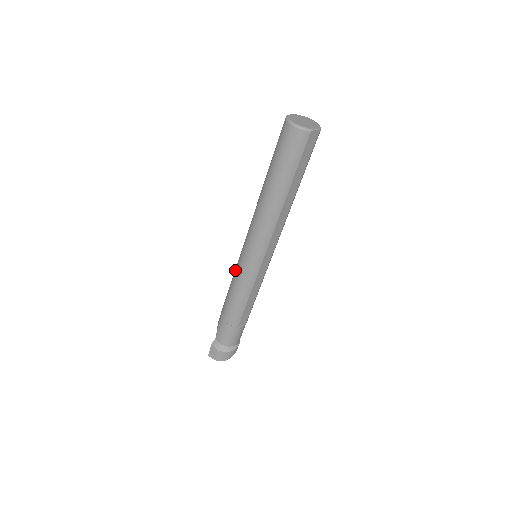
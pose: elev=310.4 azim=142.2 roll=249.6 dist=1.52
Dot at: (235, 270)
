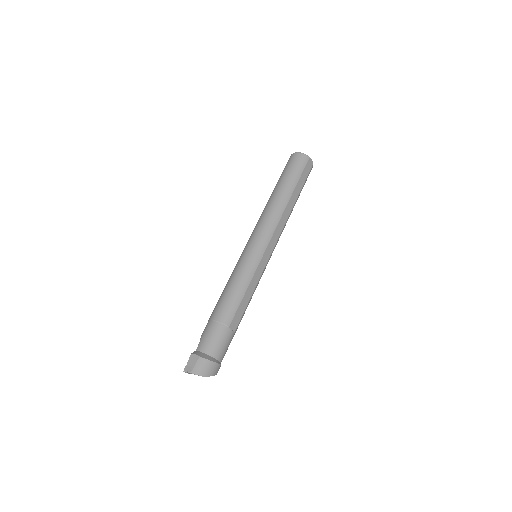
Dot at: (235, 267)
